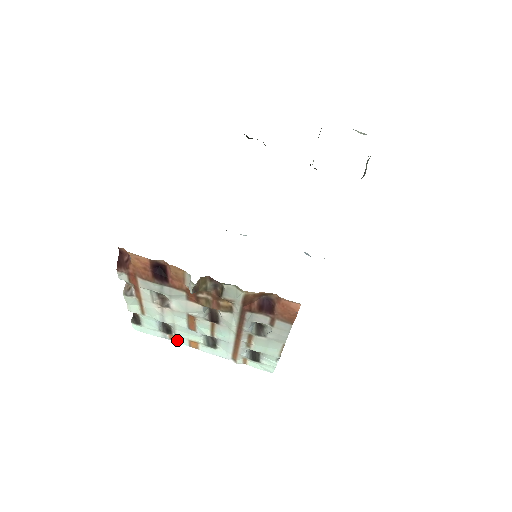
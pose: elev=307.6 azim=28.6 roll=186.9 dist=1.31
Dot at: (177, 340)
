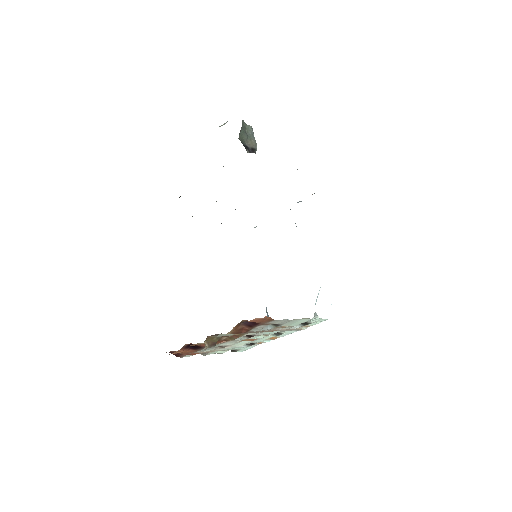
Dot at: (264, 342)
